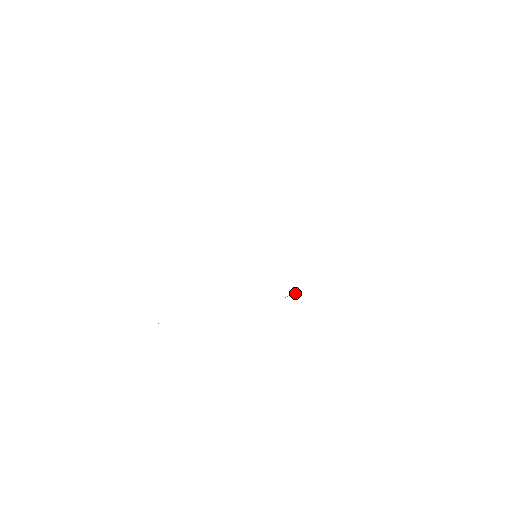
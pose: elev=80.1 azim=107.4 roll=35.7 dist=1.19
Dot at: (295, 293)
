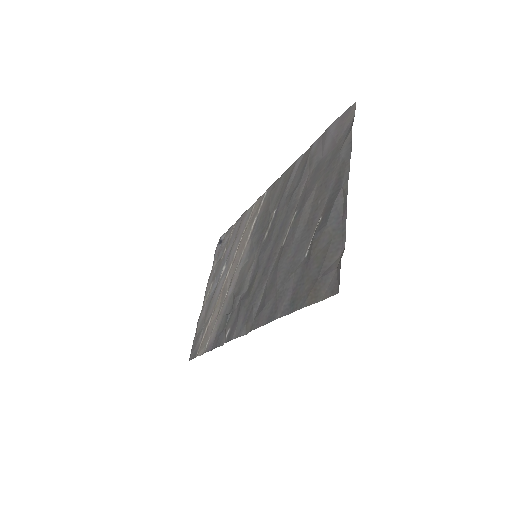
Dot at: (278, 186)
